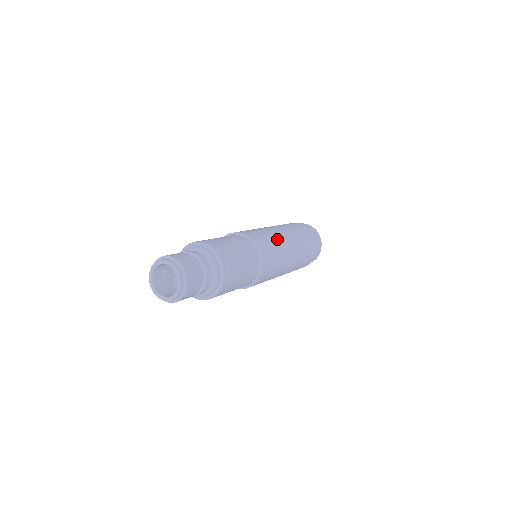
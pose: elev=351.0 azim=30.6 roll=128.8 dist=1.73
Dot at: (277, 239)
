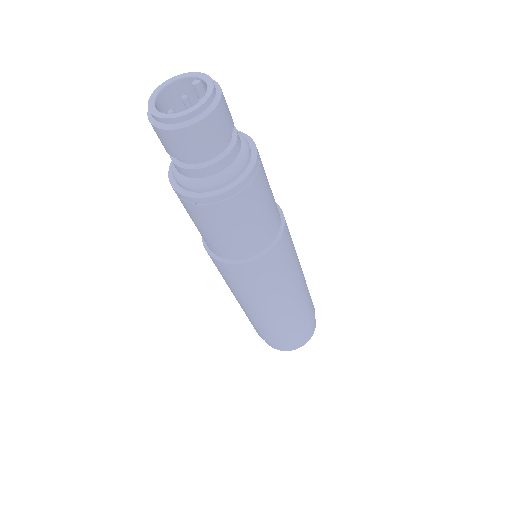
Dot at: occluded
